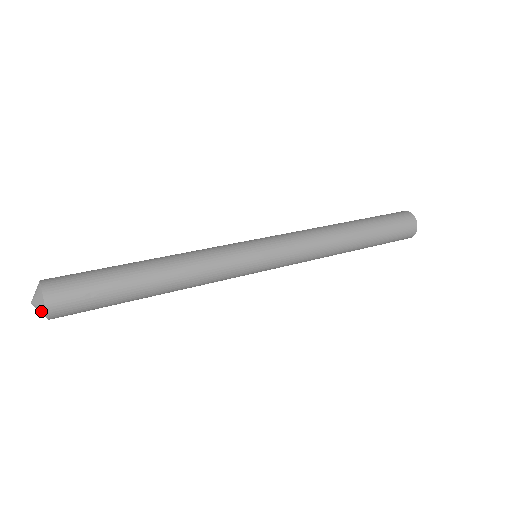
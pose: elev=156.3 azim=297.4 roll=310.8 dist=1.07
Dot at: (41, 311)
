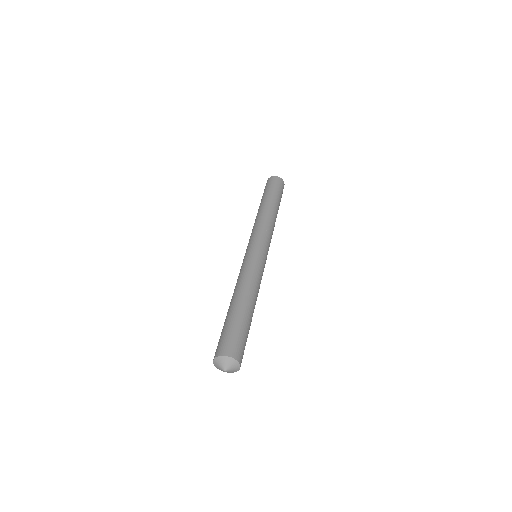
Dot at: (234, 370)
